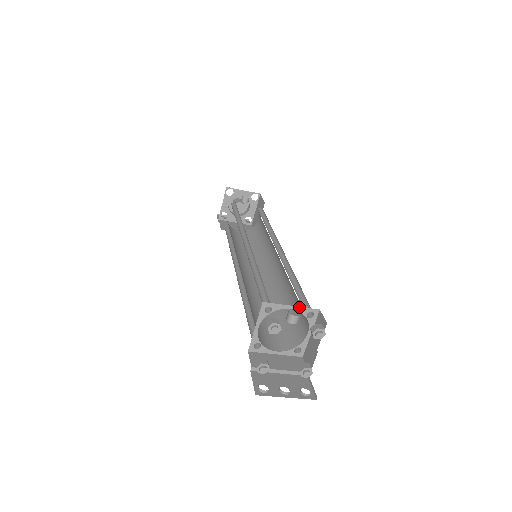
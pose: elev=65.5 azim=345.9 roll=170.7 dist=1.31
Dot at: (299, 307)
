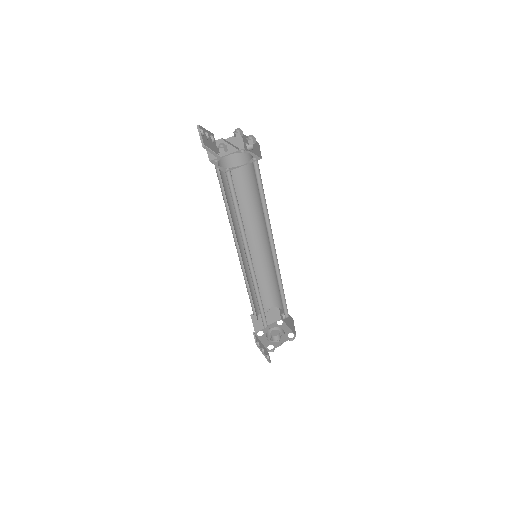
Dot at: (255, 155)
